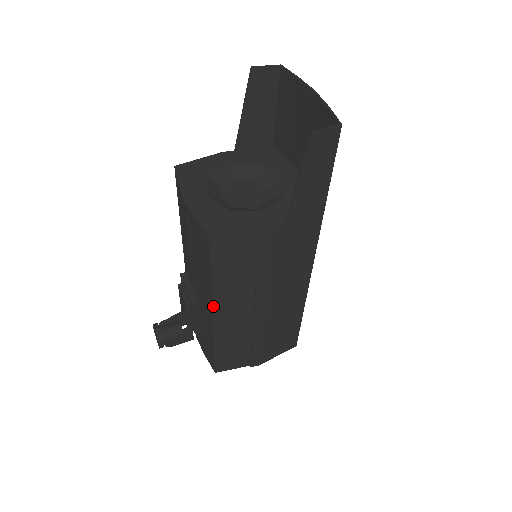
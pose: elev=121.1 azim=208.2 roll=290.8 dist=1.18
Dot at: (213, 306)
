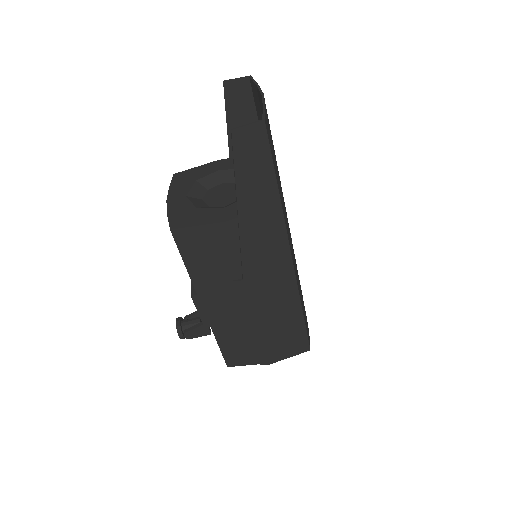
Dot at: (199, 297)
